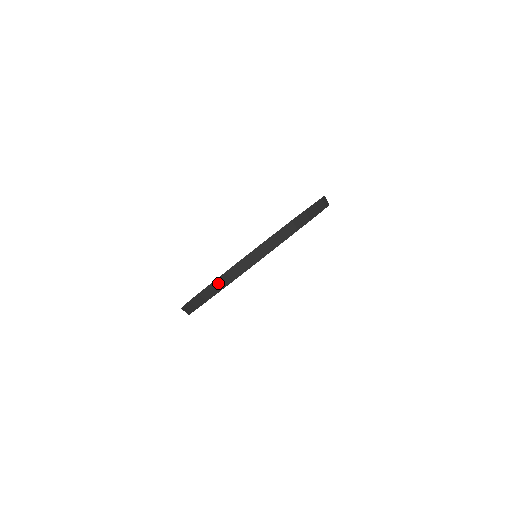
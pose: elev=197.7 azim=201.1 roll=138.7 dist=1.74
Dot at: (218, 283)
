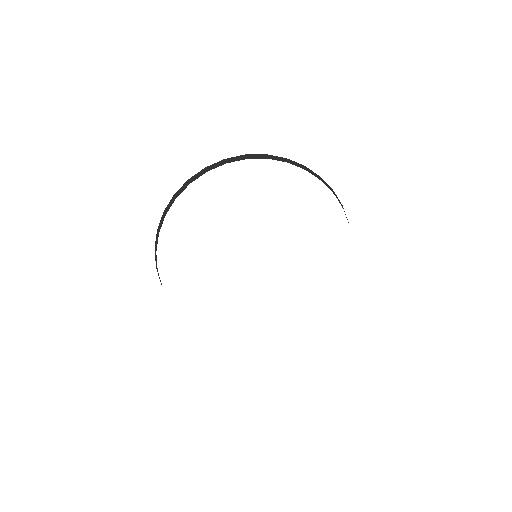
Dot at: (156, 244)
